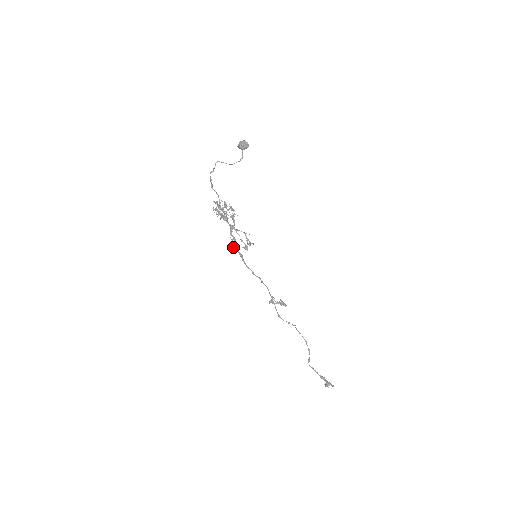
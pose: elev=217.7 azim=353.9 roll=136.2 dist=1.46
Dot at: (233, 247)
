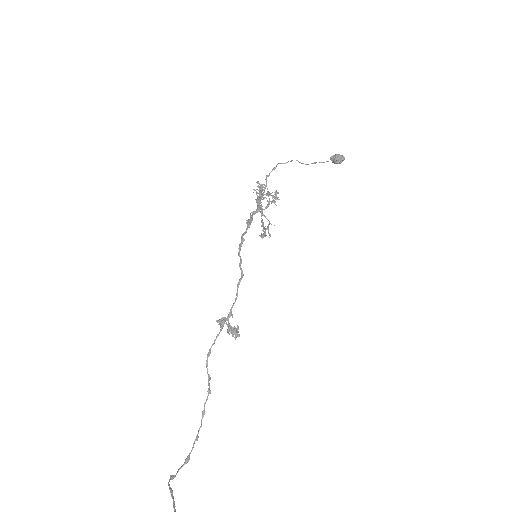
Dot at: (248, 219)
